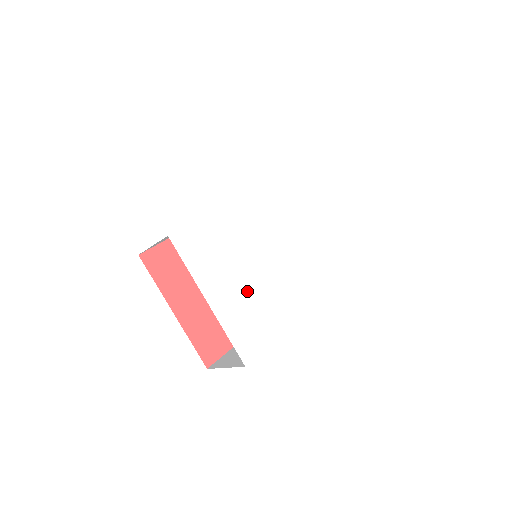
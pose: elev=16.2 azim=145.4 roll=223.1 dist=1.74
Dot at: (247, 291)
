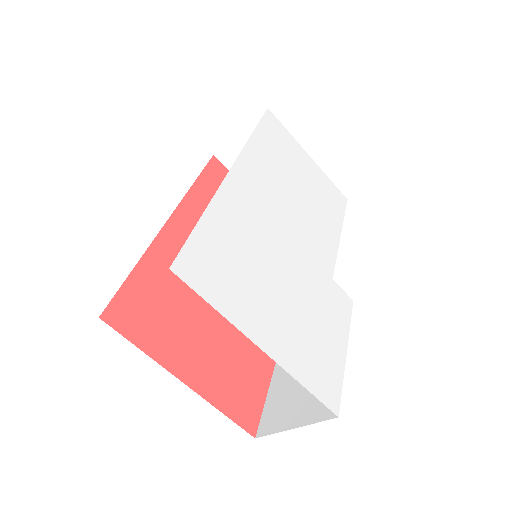
Dot at: (292, 309)
